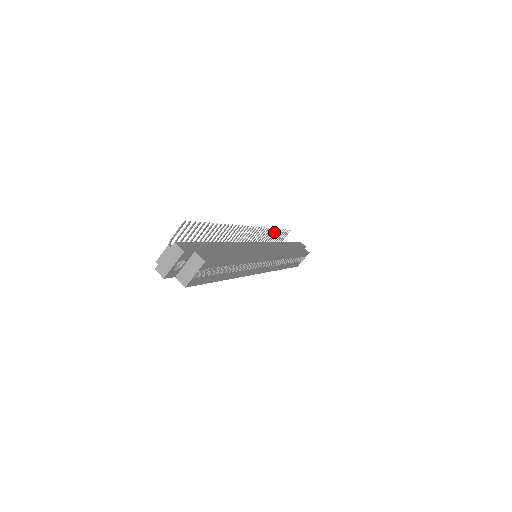
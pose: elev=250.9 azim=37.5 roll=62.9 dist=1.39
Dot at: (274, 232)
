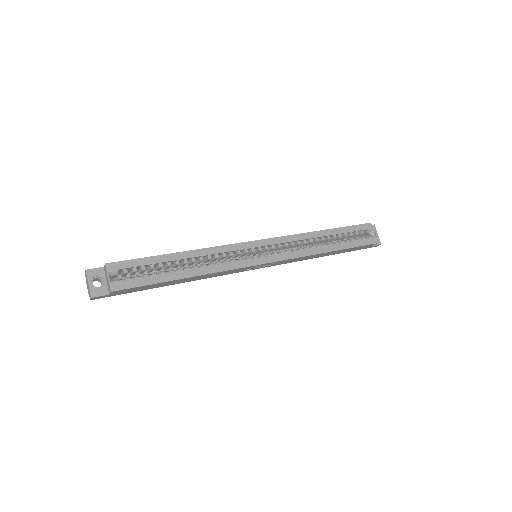
Dot at: occluded
